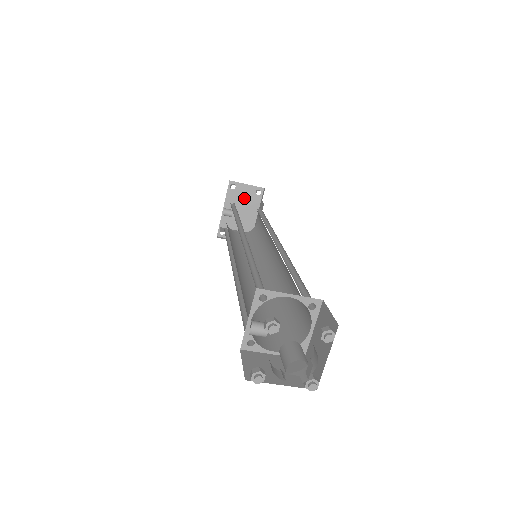
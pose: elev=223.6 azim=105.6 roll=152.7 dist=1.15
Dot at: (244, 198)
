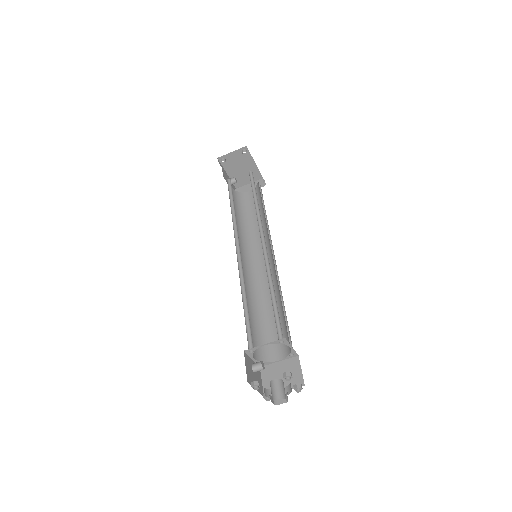
Dot at: (237, 161)
